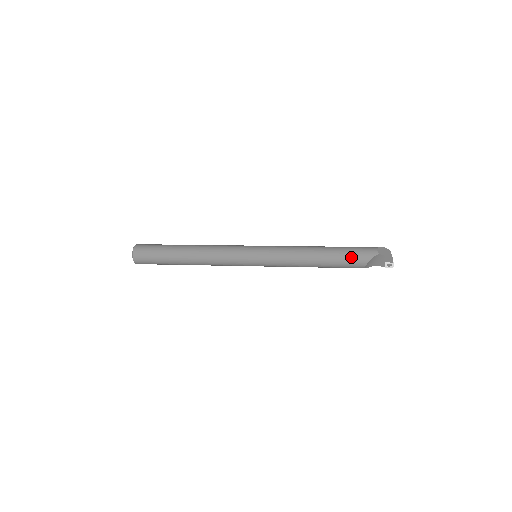
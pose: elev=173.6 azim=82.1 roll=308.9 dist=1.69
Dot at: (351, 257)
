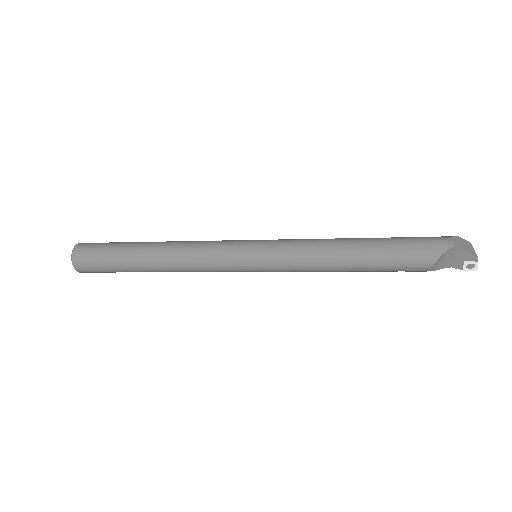
Dot at: (408, 252)
